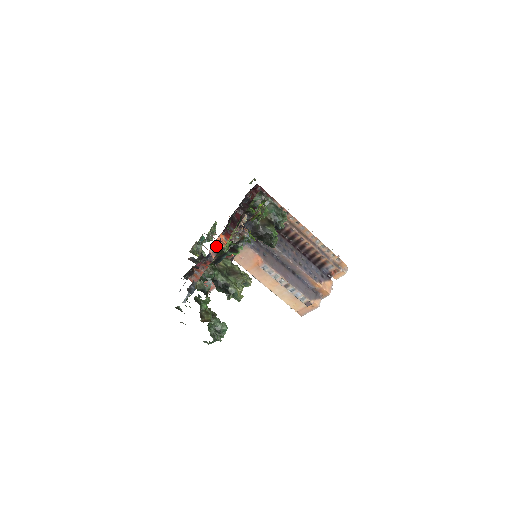
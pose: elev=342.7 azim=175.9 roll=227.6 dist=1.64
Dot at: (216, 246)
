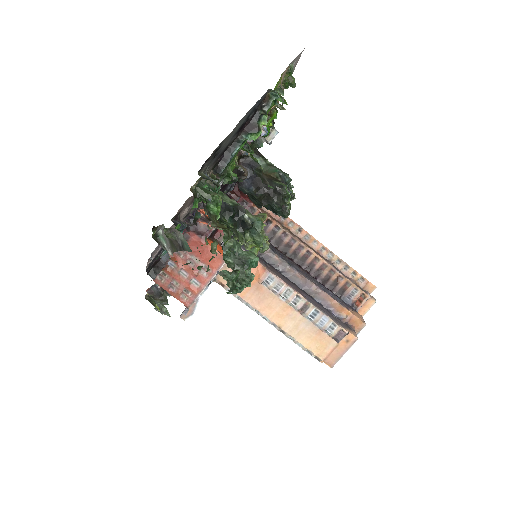
Dot at: (201, 215)
